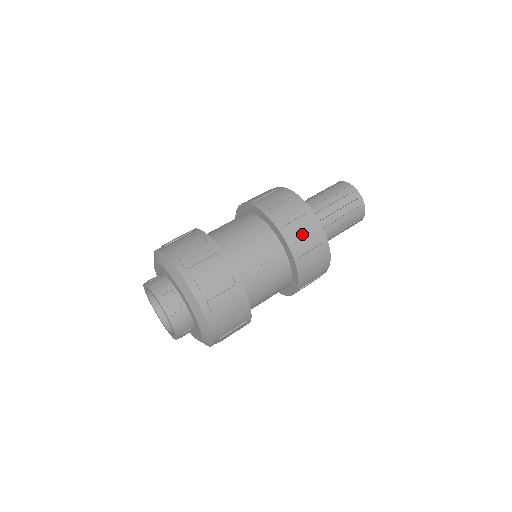
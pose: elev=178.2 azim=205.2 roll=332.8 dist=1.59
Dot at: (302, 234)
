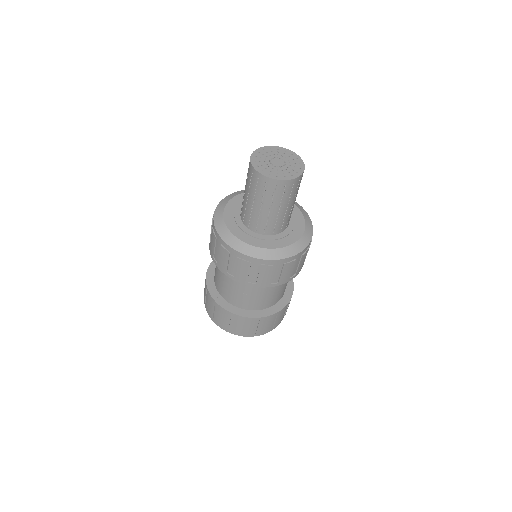
Dot at: (240, 271)
